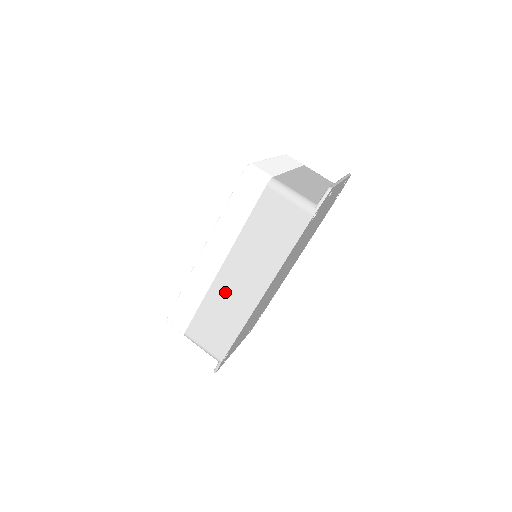
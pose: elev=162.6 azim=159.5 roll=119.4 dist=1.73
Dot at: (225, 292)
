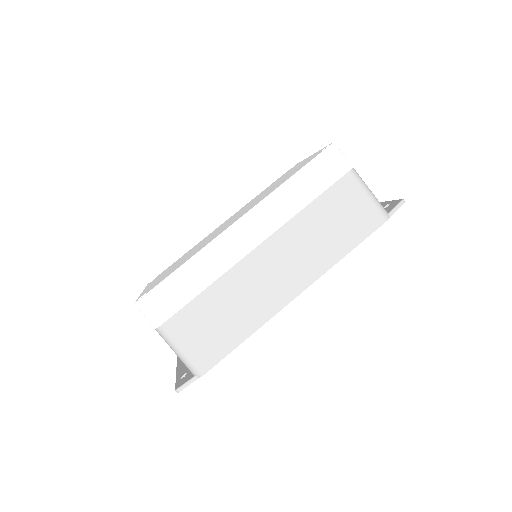
Dot at: (248, 281)
